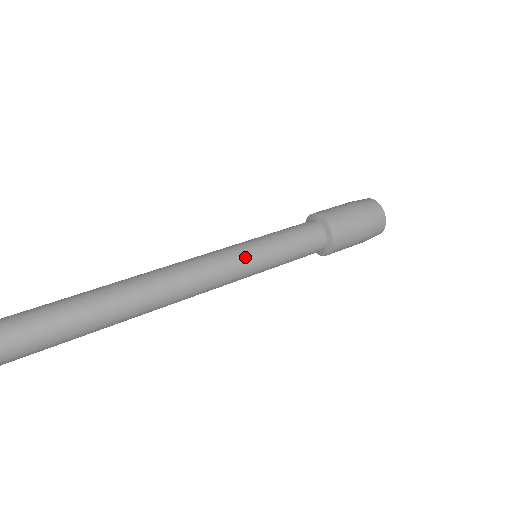
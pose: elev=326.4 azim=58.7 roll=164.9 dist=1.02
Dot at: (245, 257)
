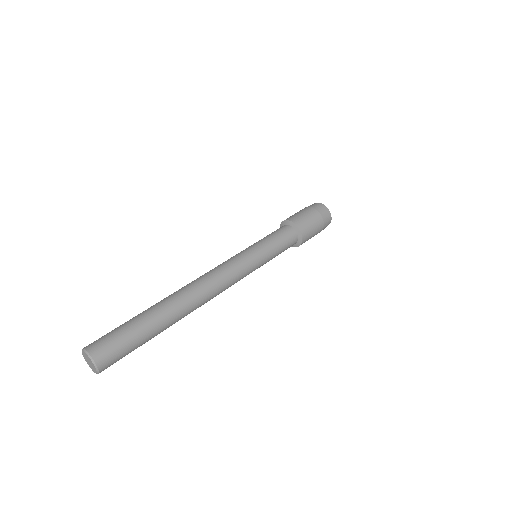
Dot at: (255, 266)
